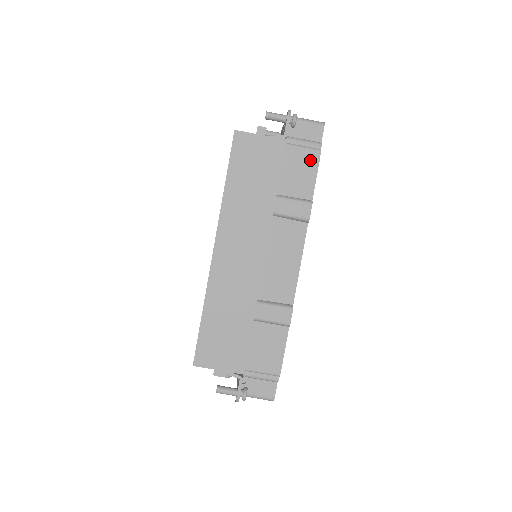
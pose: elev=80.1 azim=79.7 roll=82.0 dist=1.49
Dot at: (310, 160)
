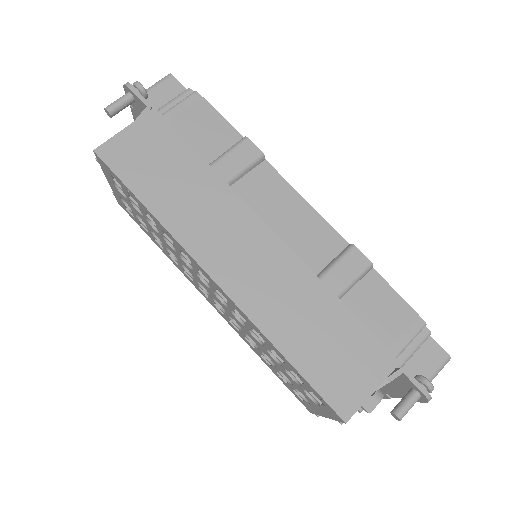
Dot at: (197, 108)
